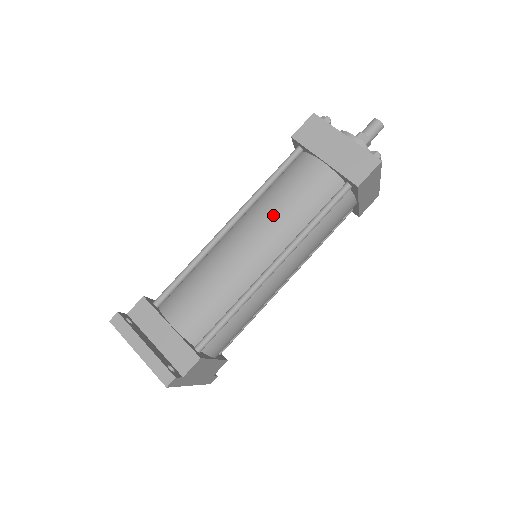
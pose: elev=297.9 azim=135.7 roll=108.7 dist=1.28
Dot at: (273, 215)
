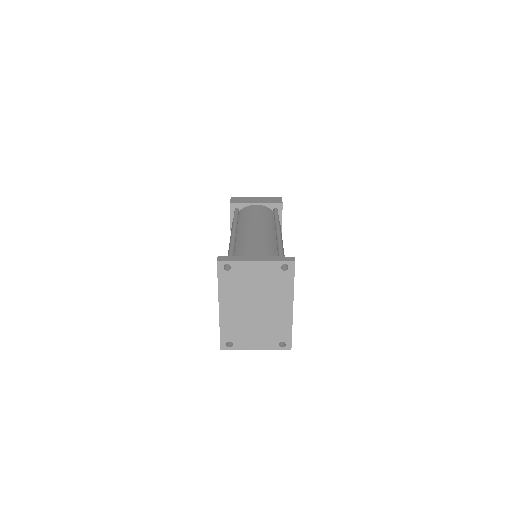
Dot at: (255, 220)
